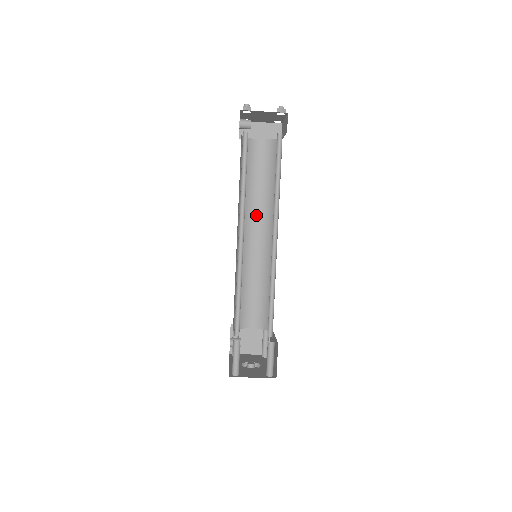
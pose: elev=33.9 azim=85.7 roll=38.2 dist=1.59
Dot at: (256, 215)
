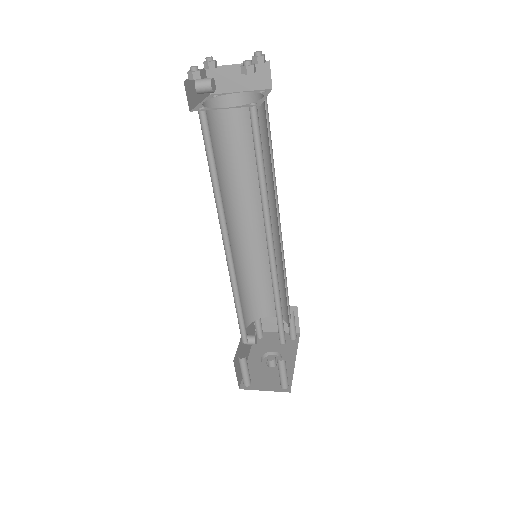
Dot at: (253, 197)
